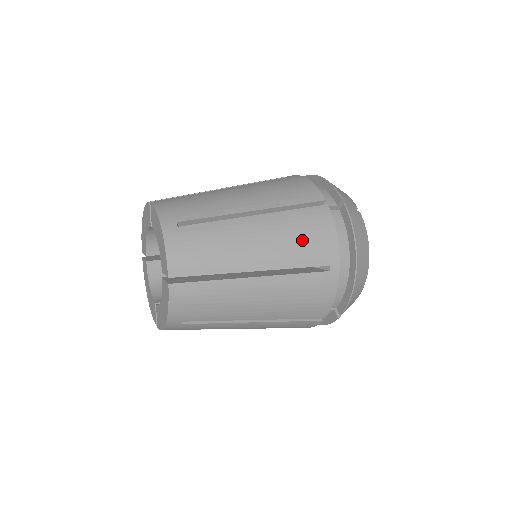
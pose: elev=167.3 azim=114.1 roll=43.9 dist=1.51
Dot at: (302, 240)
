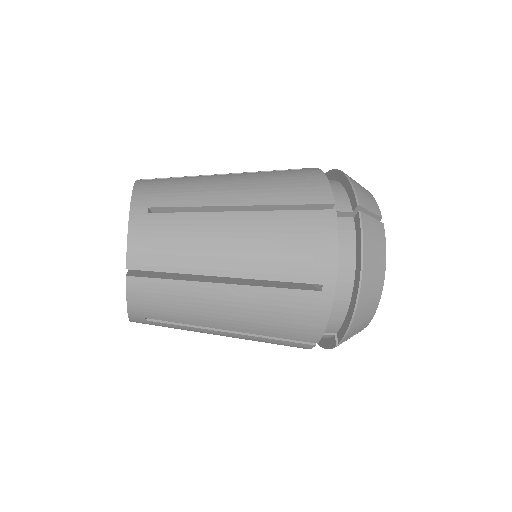
Dot at: (292, 249)
